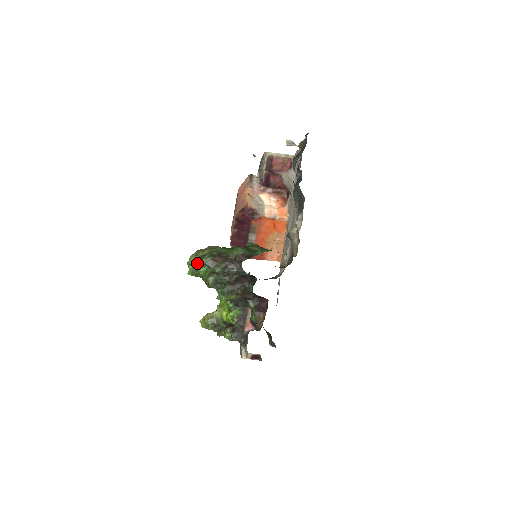
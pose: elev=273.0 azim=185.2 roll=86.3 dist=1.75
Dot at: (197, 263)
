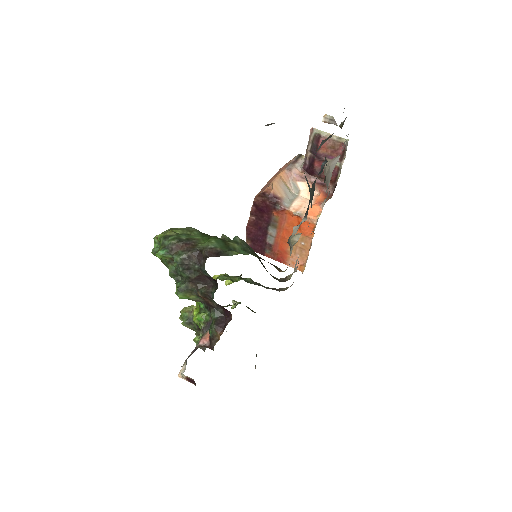
Dot at: (160, 243)
